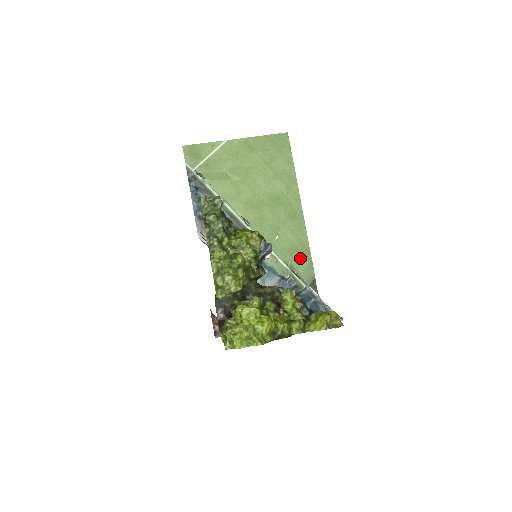
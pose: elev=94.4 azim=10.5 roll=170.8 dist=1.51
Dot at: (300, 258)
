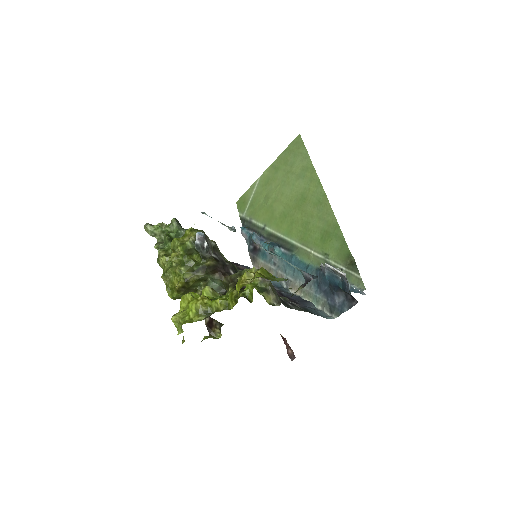
Dot at: (332, 240)
